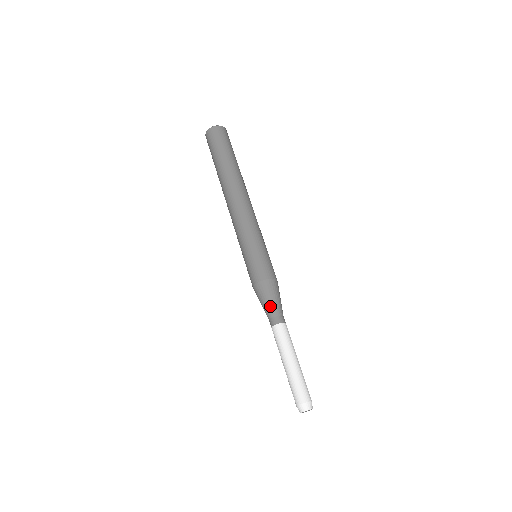
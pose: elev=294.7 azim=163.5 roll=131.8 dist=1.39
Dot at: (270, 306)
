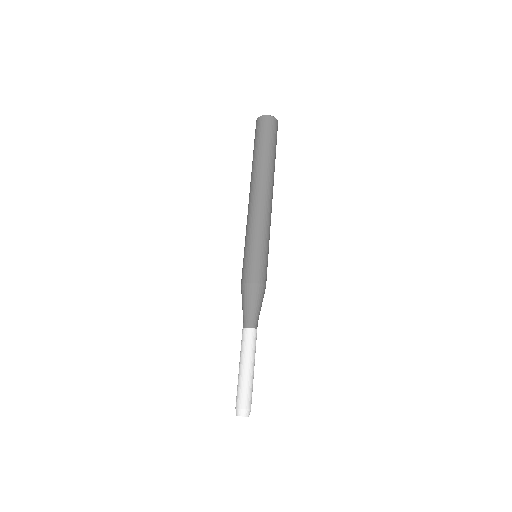
Dot at: (255, 309)
